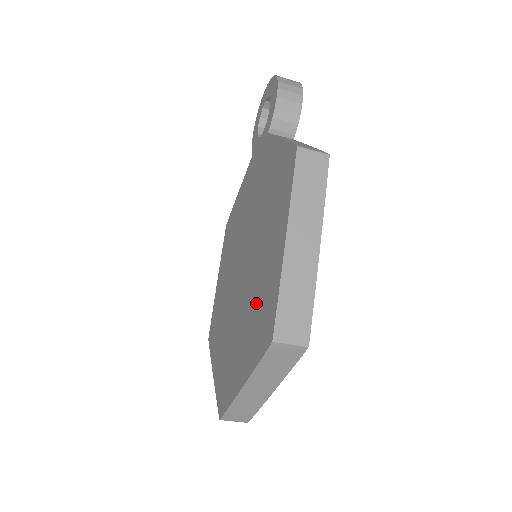
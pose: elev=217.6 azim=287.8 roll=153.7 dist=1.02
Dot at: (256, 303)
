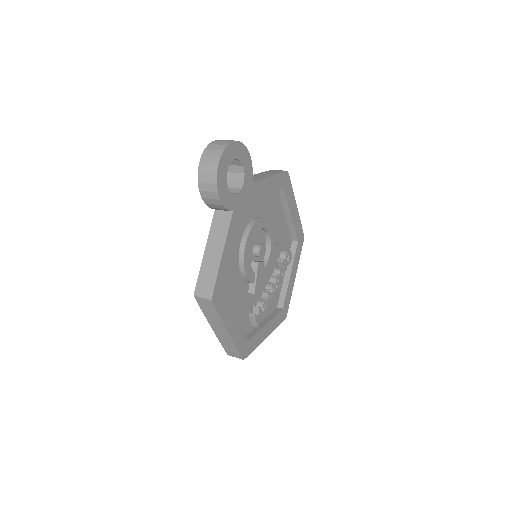
Dot at: occluded
